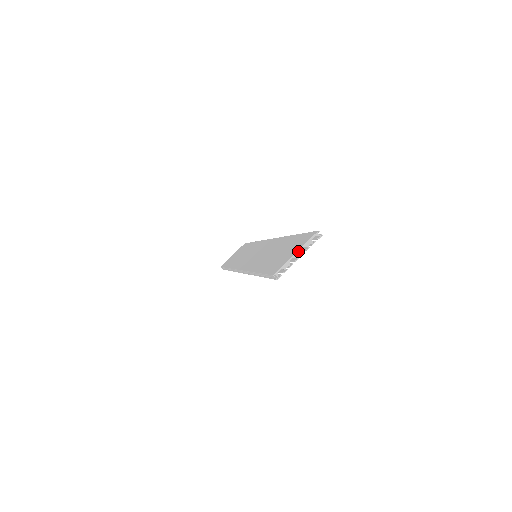
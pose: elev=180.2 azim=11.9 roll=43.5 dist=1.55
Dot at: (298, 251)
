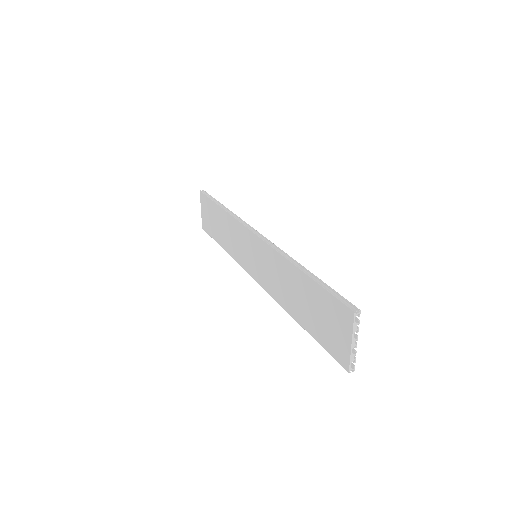
Dot at: (352, 341)
